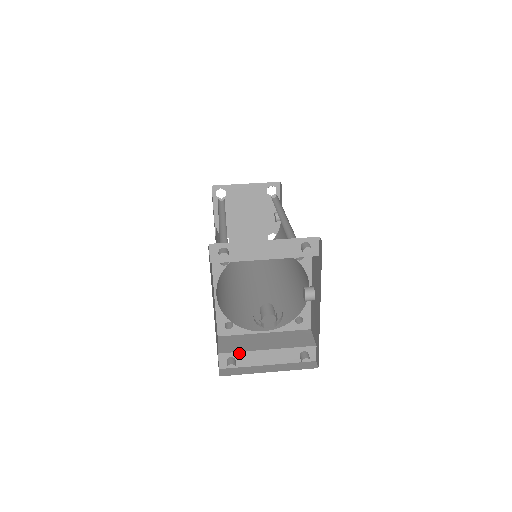
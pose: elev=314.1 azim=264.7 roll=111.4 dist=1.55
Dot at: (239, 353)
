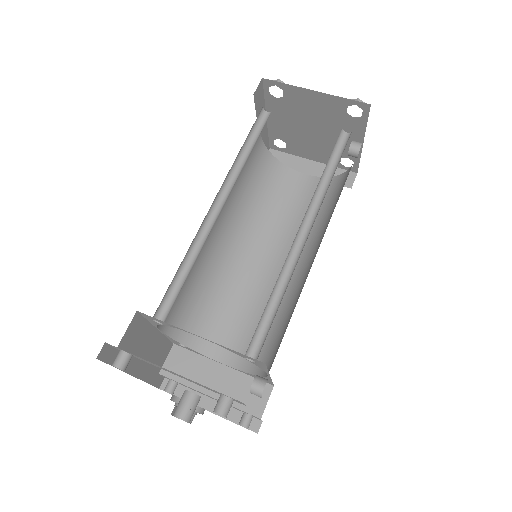
Dot at: (180, 383)
